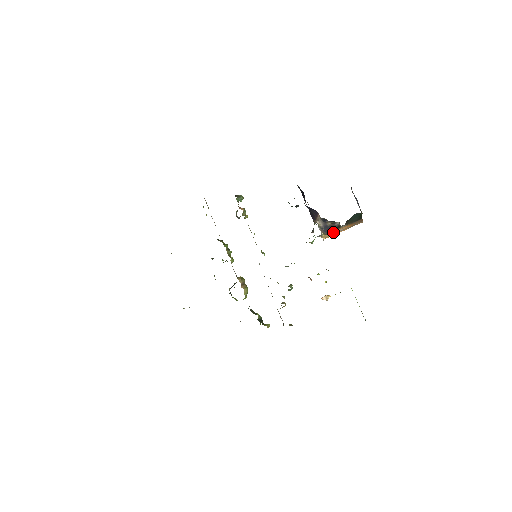
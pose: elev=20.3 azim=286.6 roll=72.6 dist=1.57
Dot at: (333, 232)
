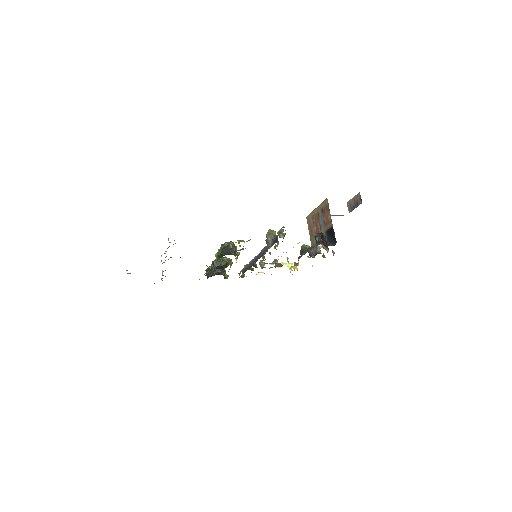
Dot at: occluded
